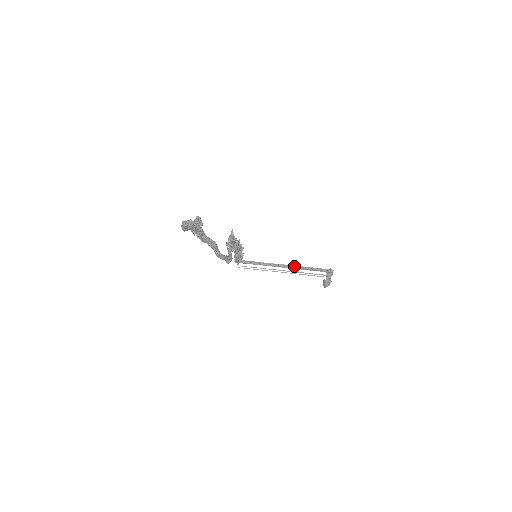
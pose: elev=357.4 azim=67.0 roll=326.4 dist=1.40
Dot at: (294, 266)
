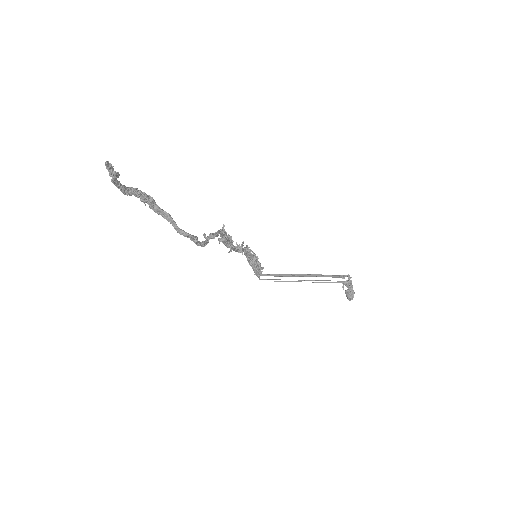
Dot at: (310, 274)
